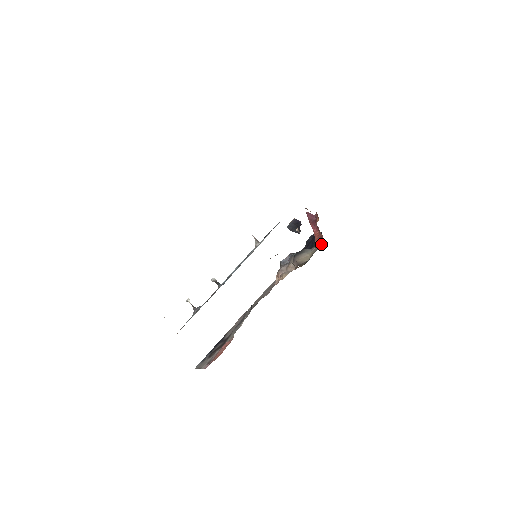
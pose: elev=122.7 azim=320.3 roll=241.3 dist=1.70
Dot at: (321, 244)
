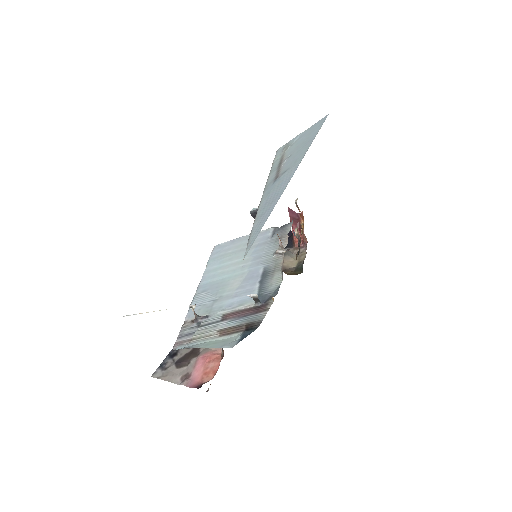
Dot at: occluded
